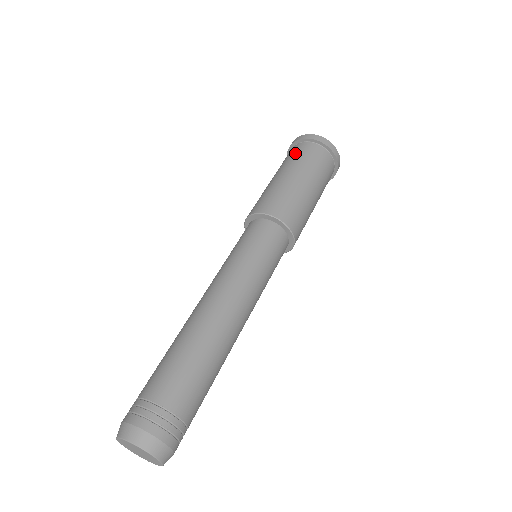
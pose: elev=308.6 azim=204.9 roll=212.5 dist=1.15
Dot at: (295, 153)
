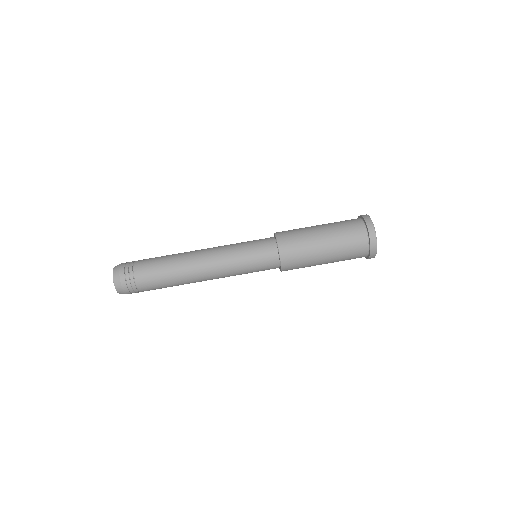
Dot at: (353, 248)
